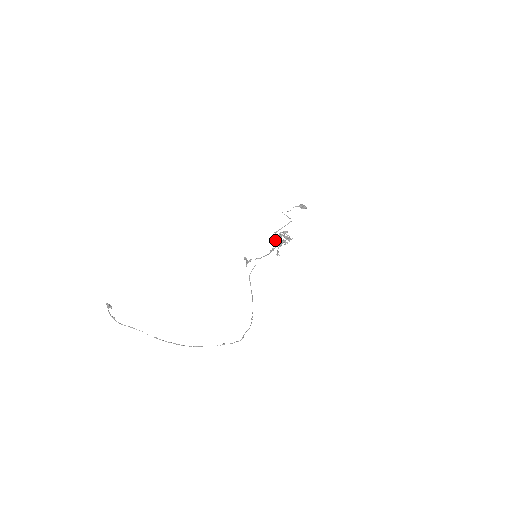
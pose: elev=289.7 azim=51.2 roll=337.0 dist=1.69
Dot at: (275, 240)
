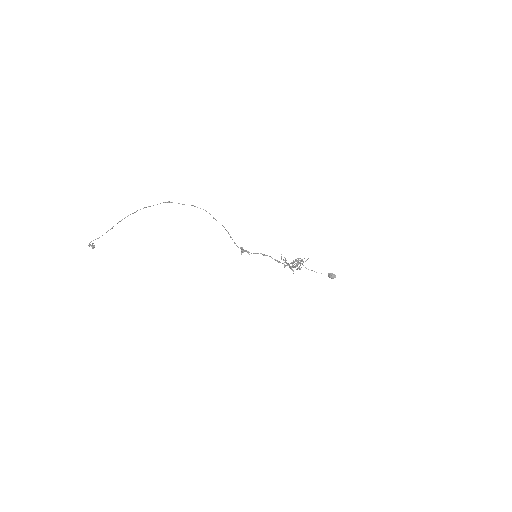
Dot at: (284, 260)
